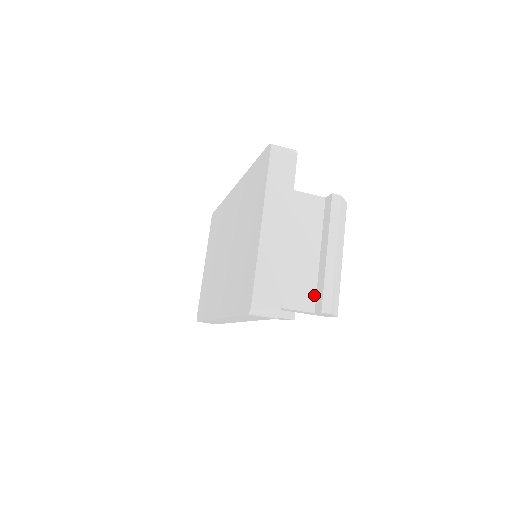
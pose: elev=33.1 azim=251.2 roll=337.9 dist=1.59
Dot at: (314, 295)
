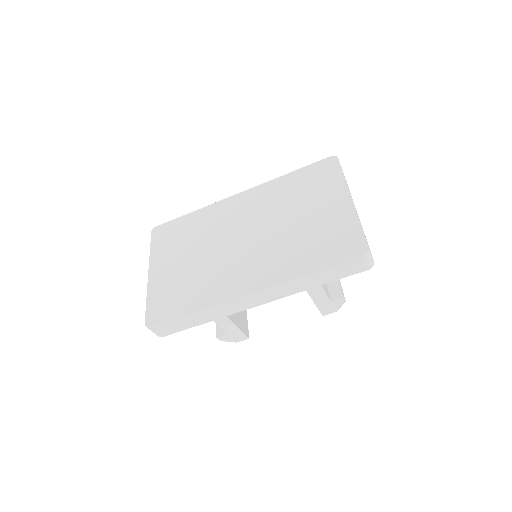
Dot at: (327, 288)
